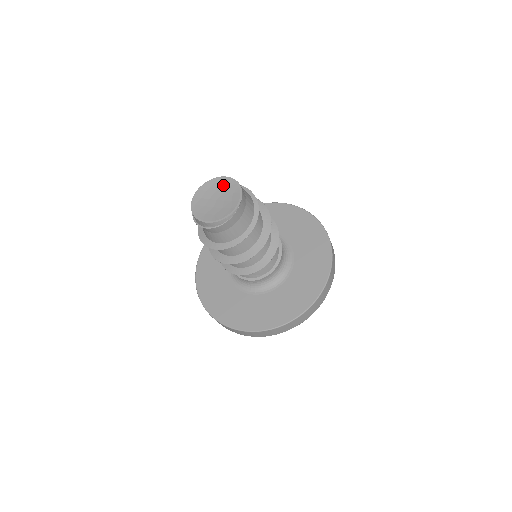
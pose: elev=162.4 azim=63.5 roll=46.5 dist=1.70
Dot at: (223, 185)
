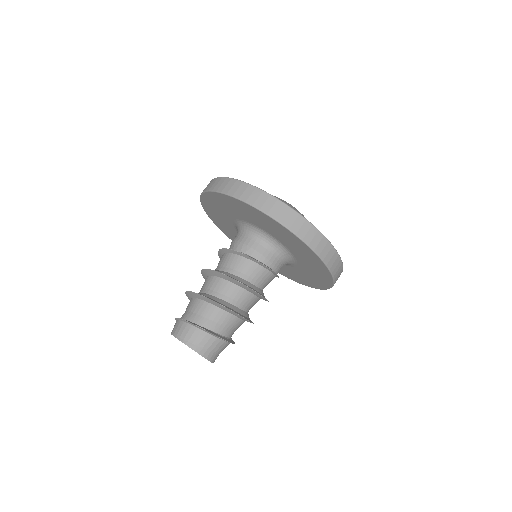
Dot at: occluded
